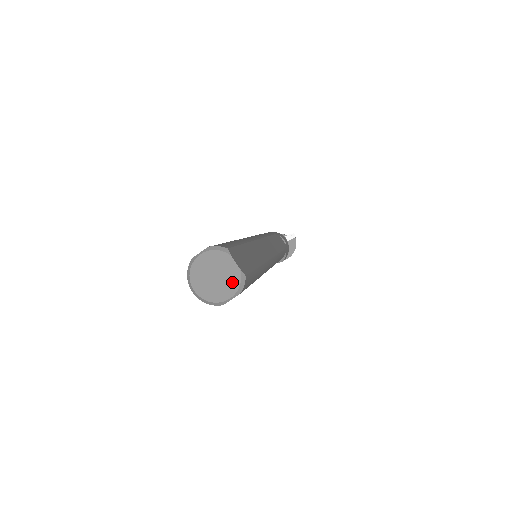
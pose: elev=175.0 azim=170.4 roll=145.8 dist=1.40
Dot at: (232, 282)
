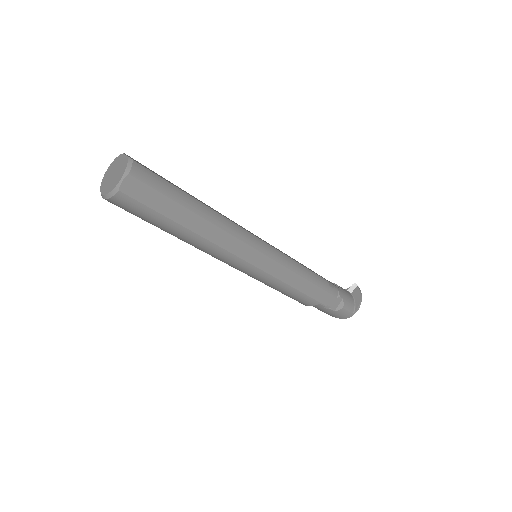
Dot at: (122, 168)
